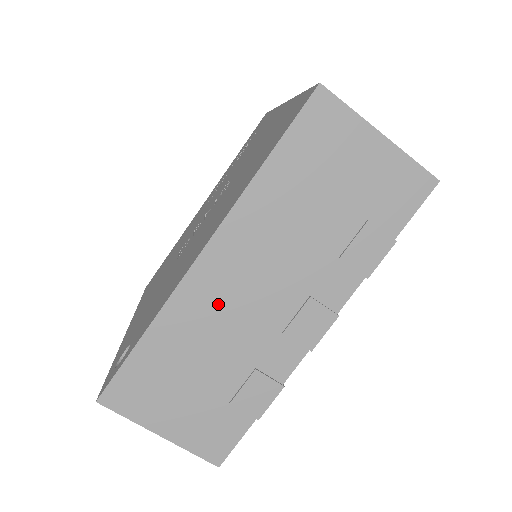
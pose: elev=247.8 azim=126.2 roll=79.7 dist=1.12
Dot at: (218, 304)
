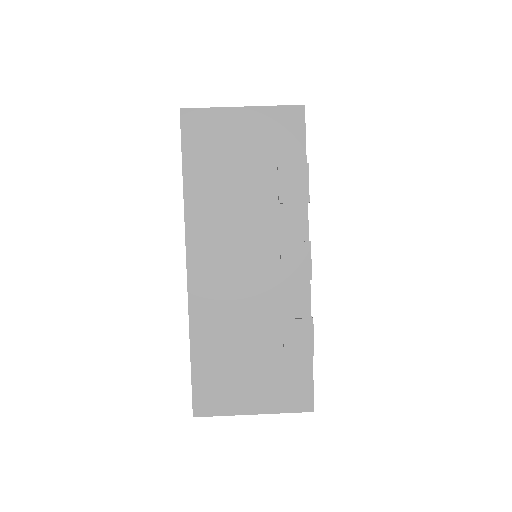
Dot at: (223, 292)
